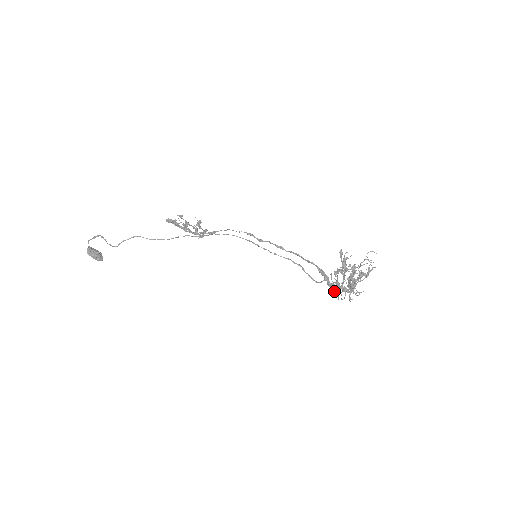
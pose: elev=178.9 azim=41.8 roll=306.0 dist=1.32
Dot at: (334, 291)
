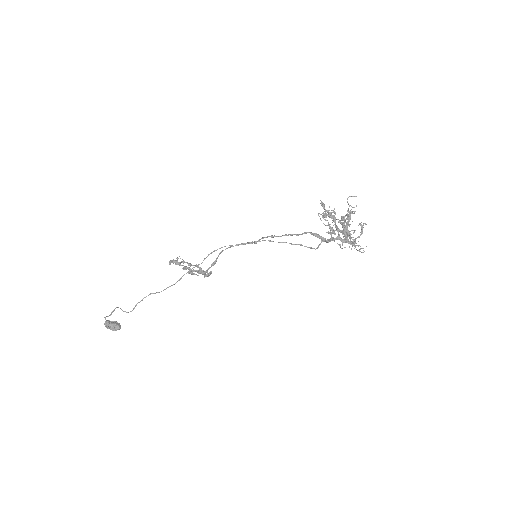
Dot at: (332, 238)
